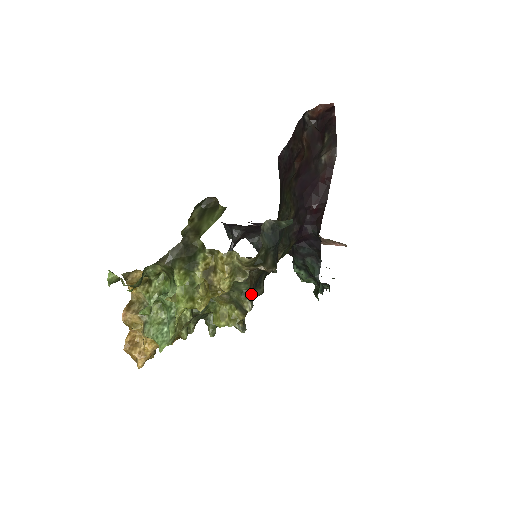
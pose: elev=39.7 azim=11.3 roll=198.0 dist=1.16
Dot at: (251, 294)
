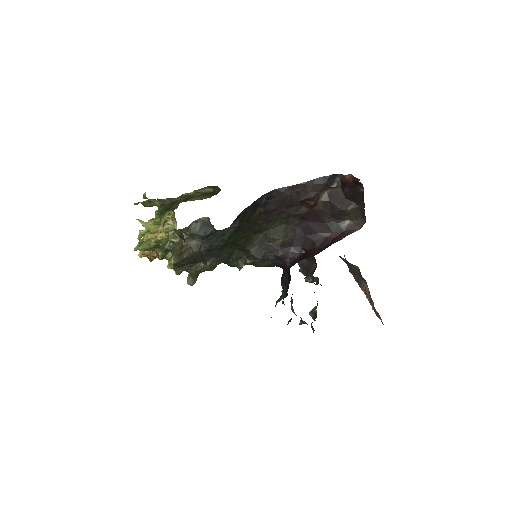
Dot at: (181, 256)
